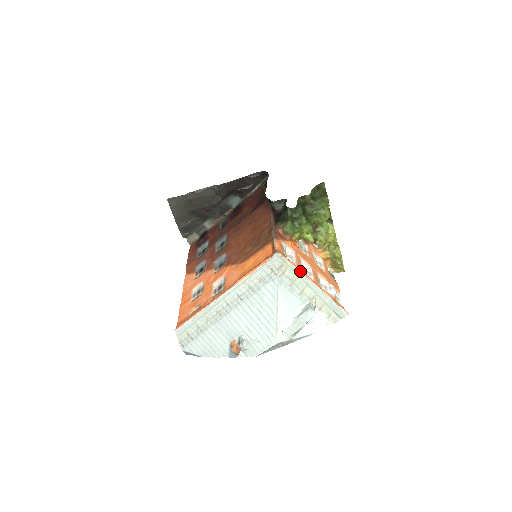
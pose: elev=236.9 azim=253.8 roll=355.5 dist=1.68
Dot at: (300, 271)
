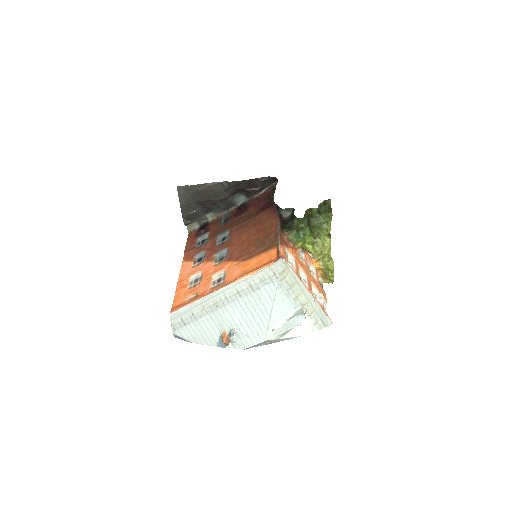
Dot at: (299, 278)
